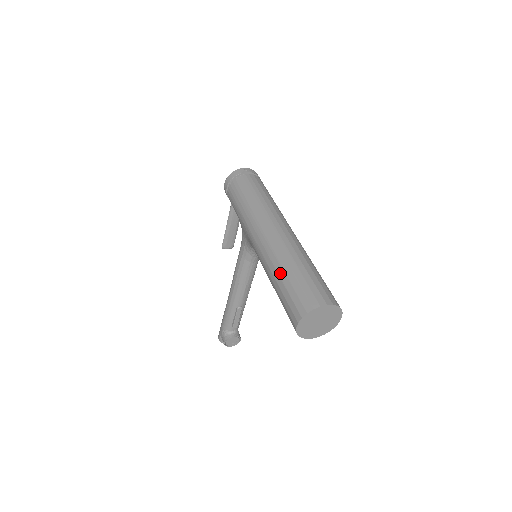
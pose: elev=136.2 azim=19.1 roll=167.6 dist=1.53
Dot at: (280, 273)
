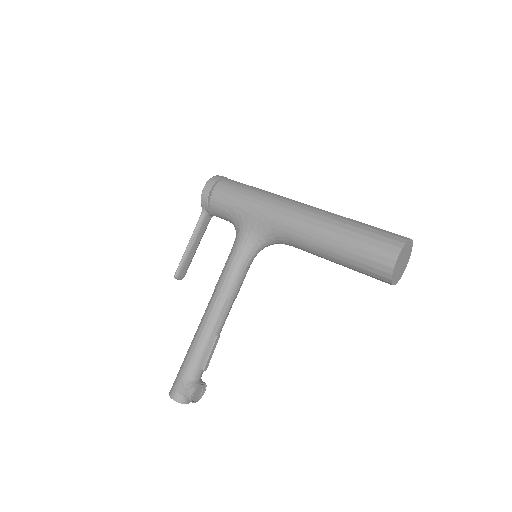
Dot at: (347, 227)
